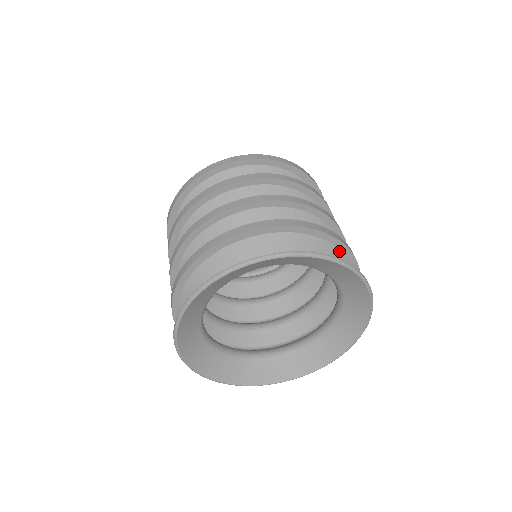
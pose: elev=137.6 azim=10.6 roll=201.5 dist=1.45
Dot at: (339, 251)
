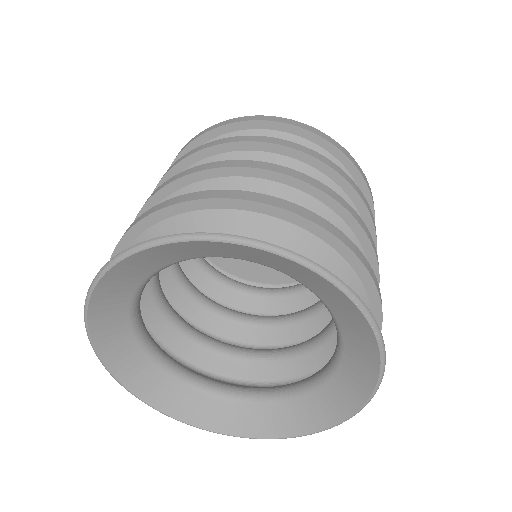
Dot at: (368, 304)
